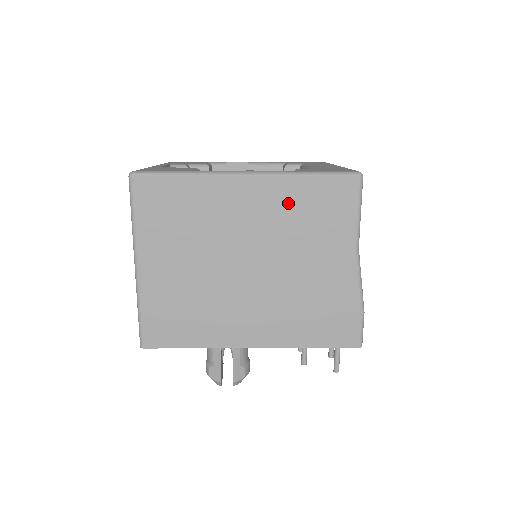
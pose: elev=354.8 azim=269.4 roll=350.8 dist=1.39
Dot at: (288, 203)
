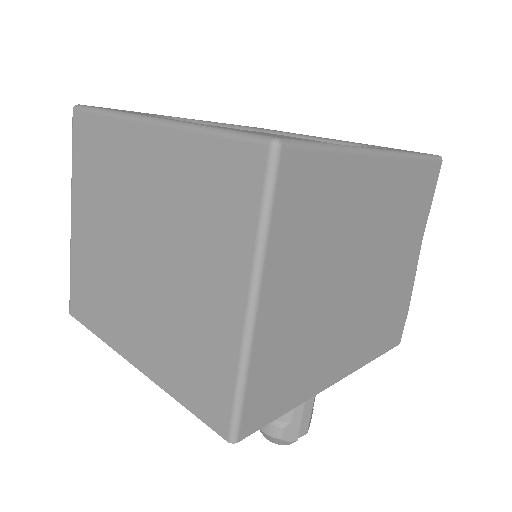
Dot at: (401, 192)
